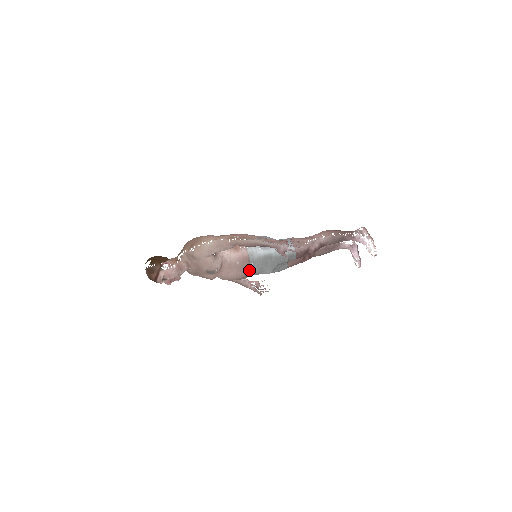
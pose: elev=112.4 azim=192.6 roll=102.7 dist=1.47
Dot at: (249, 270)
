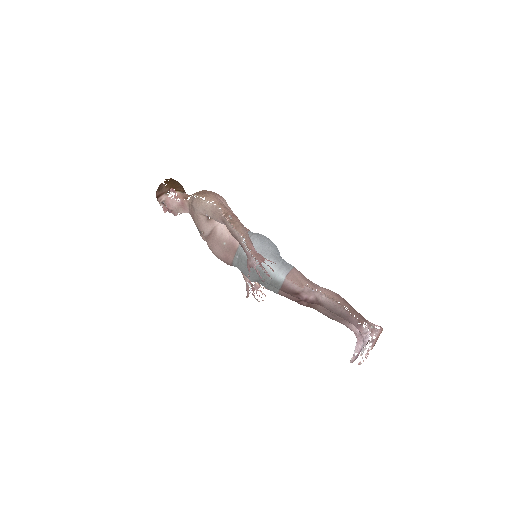
Dot at: (231, 259)
